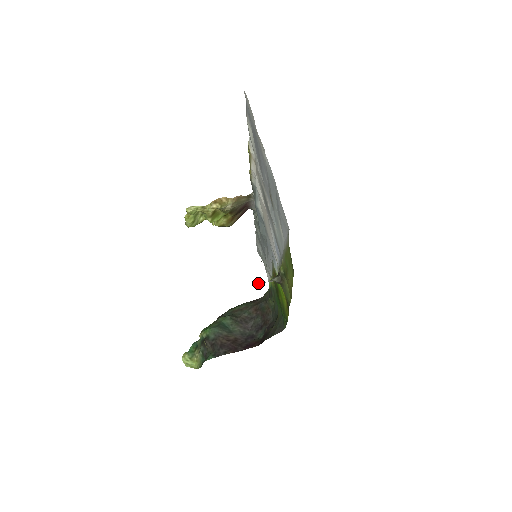
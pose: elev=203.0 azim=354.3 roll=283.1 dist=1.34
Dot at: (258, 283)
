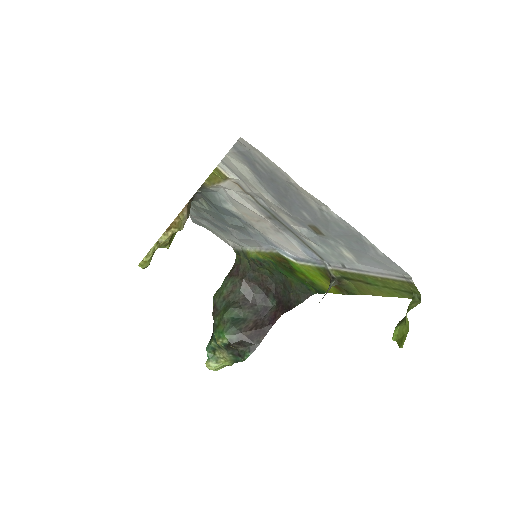
Dot at: occluded
